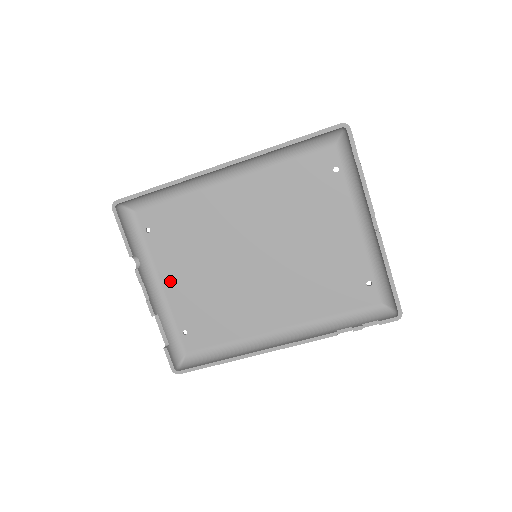
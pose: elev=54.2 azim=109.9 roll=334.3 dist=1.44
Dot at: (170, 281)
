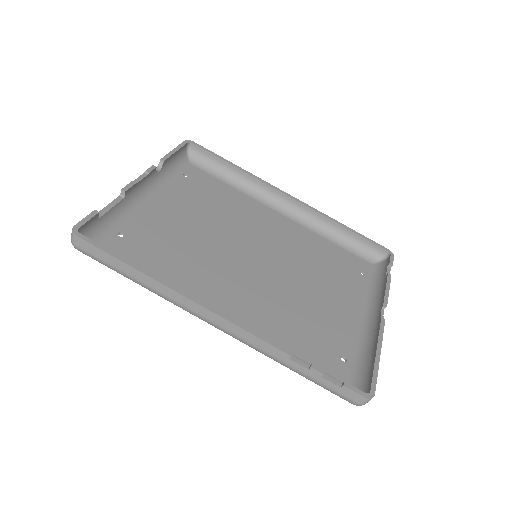
Dot at: (161, 203)
